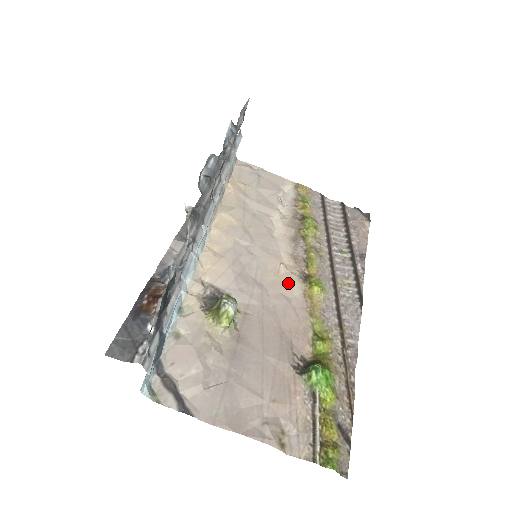
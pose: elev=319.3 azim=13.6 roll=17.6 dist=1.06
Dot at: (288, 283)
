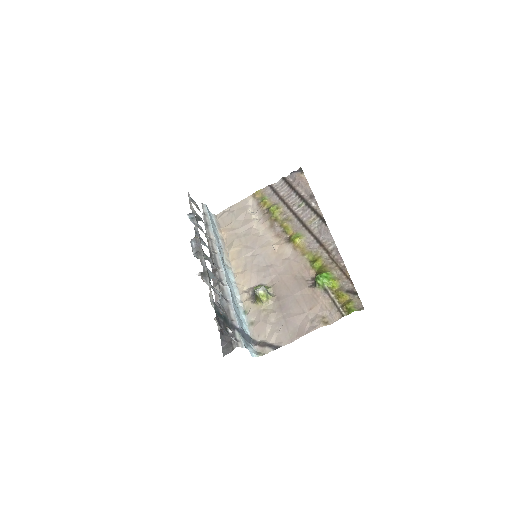
Dot at: (283, 251)
